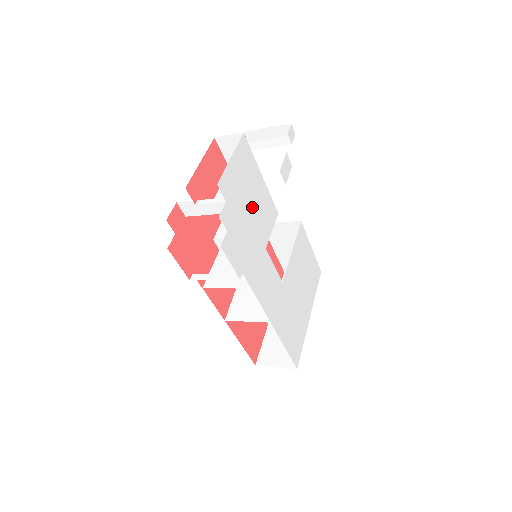
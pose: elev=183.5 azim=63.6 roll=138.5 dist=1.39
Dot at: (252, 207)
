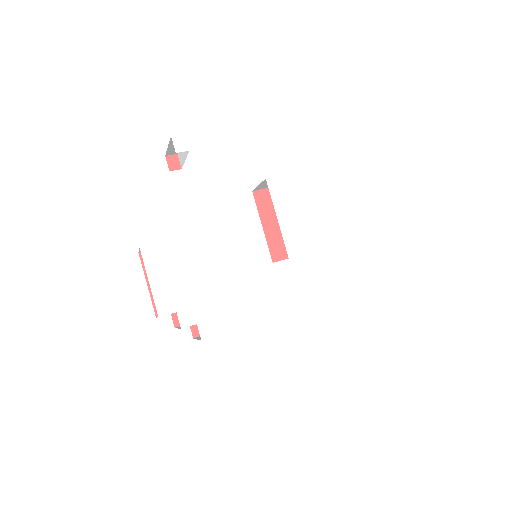
Dot at: (202, 272)
